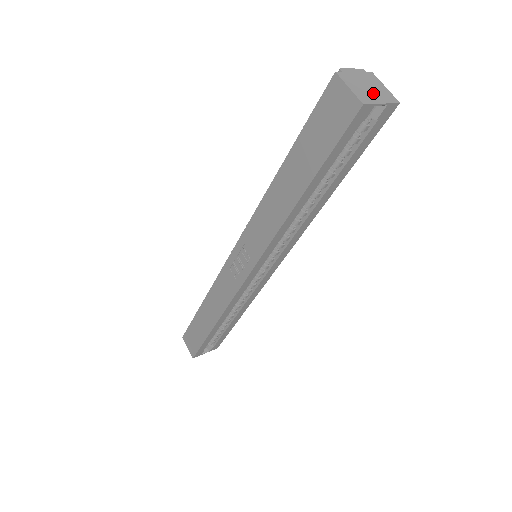
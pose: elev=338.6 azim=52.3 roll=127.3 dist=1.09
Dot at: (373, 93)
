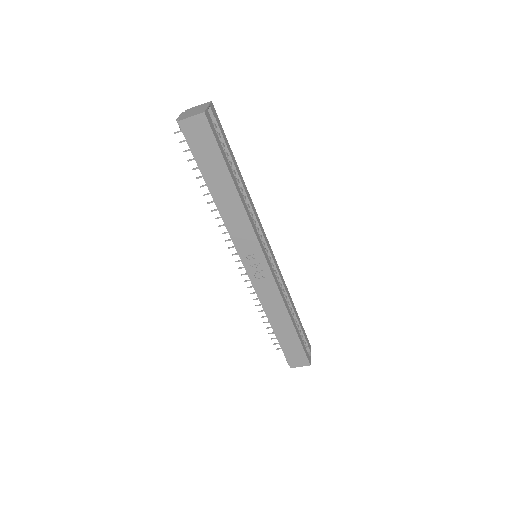
Dot at: (199, 109)
